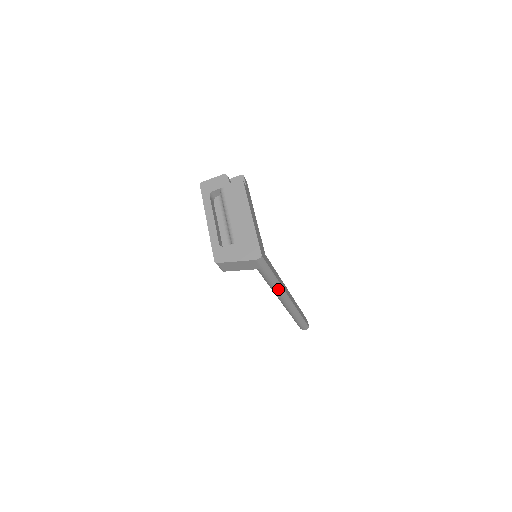
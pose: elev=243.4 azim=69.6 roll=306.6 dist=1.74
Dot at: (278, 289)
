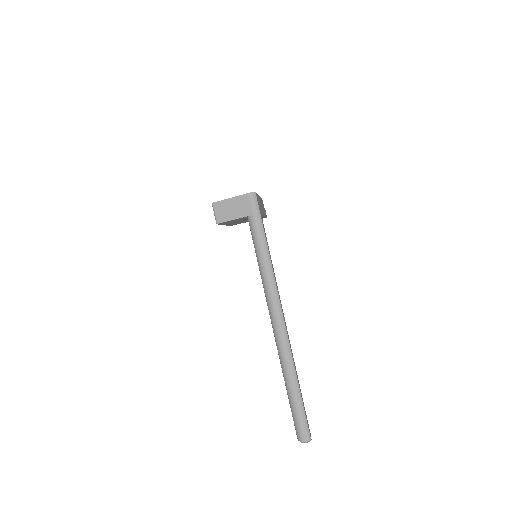
Dot at: (269, 275)
